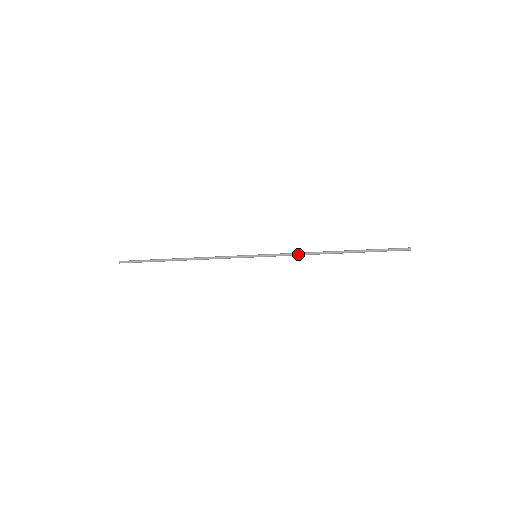
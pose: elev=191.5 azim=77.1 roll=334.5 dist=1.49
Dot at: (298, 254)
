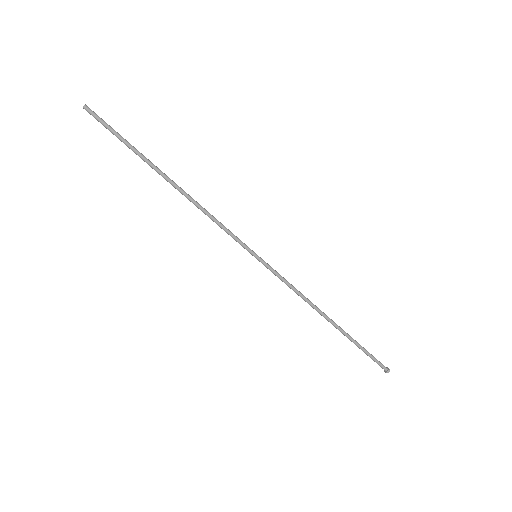
Dot at: occluded
